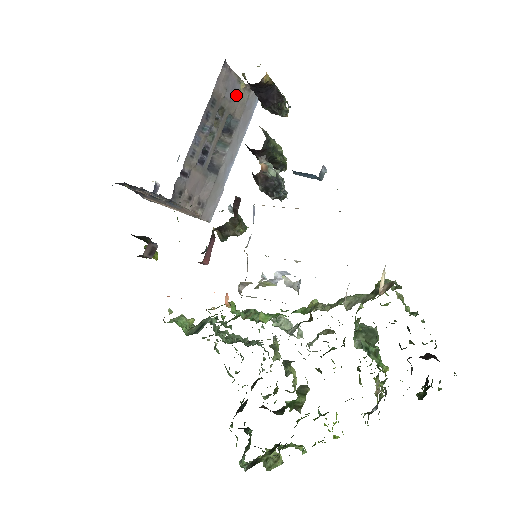
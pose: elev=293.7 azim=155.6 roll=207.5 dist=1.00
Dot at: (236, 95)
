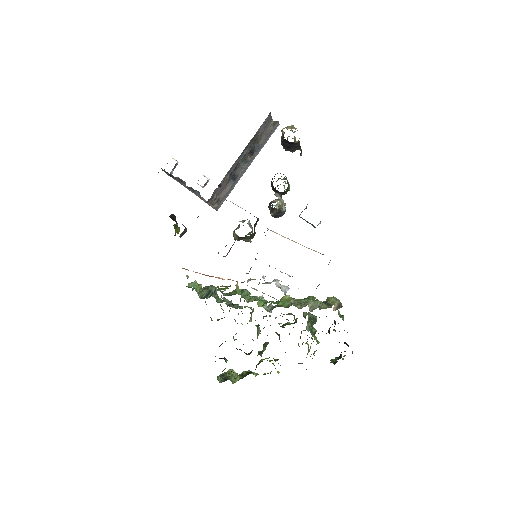
Dot at: (266, 130)
